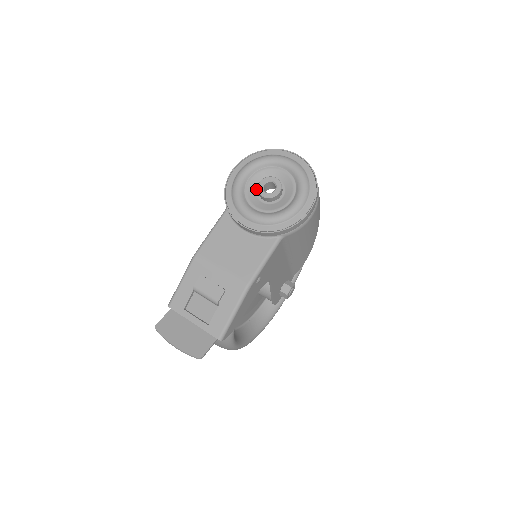
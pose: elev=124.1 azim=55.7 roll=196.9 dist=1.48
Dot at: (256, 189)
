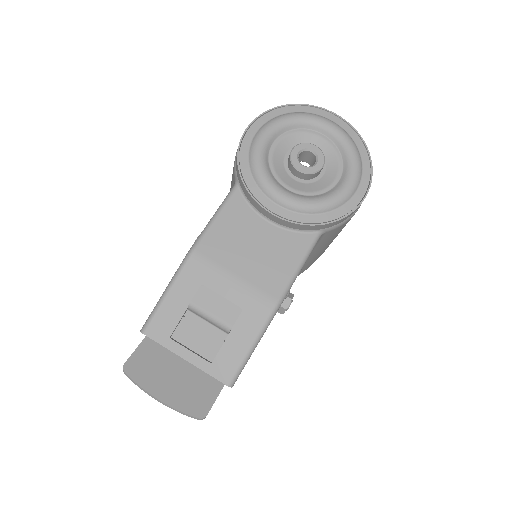
Dot at: (283, 159)
